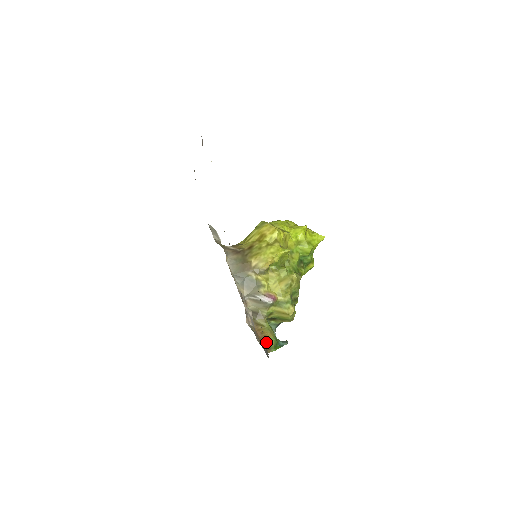
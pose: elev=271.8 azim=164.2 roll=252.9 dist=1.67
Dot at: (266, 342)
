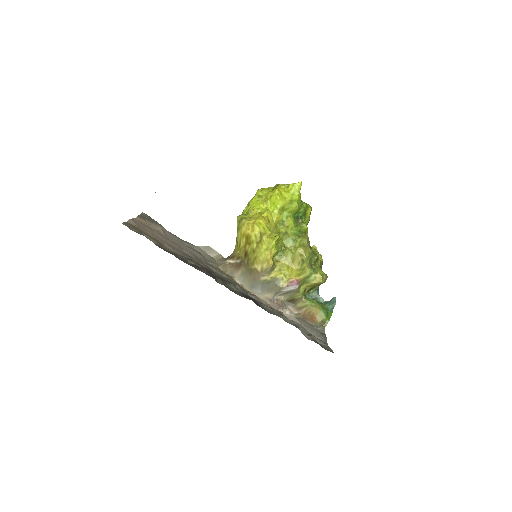
Dot at: (317, 319)
